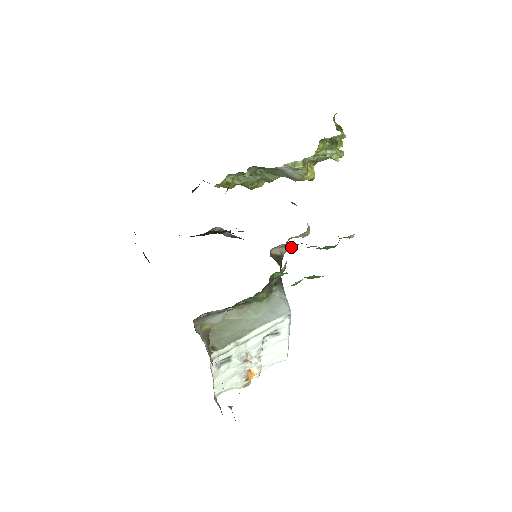
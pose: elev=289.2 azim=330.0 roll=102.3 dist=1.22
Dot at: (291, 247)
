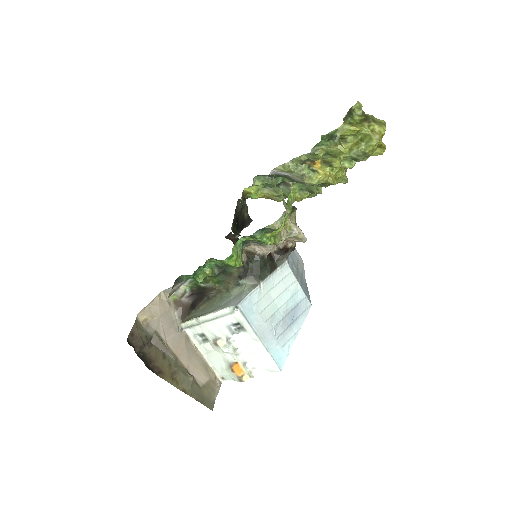
Dot at: (268, 246)
